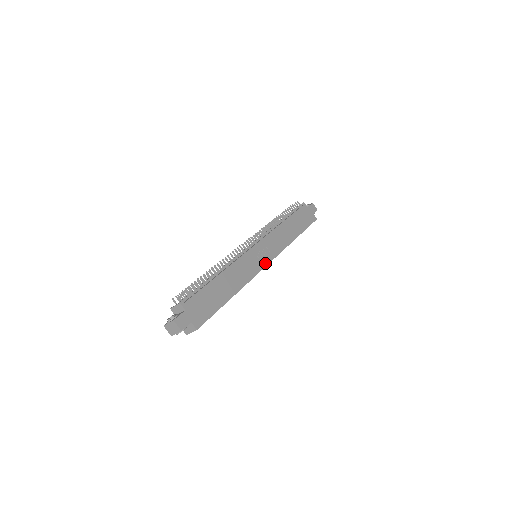
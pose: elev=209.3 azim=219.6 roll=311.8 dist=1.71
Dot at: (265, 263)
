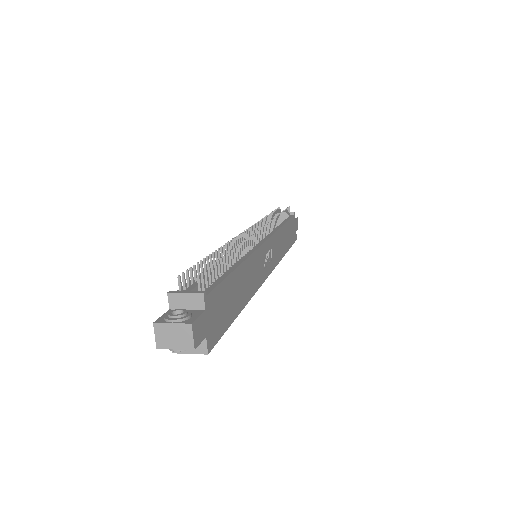
Dot at: (268, 272)
